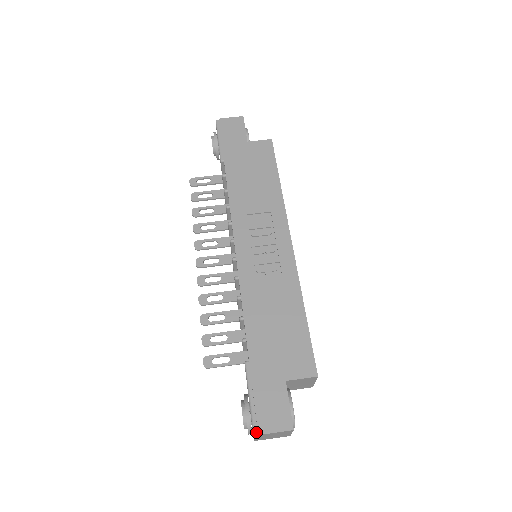
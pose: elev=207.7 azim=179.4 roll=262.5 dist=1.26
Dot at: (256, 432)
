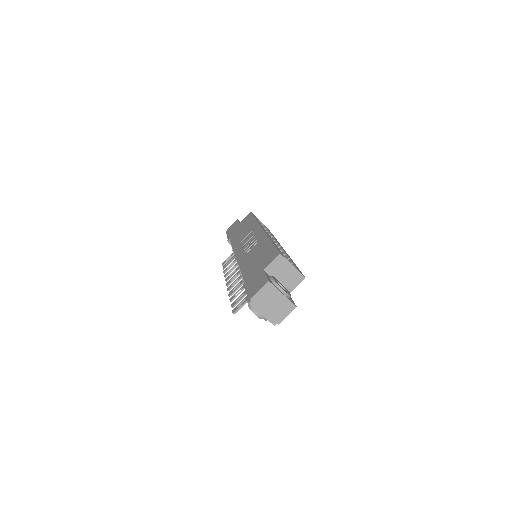
Dot at: (250, 300)
